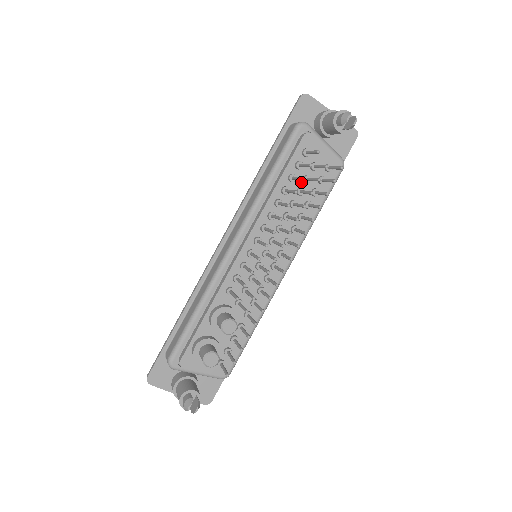
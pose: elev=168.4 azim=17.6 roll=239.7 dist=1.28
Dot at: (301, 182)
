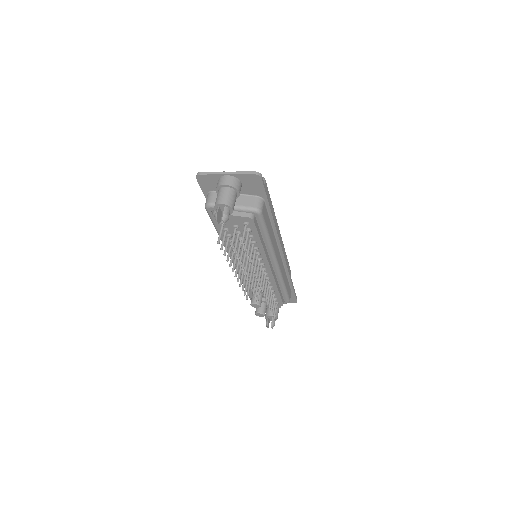
Dot at: occluded
